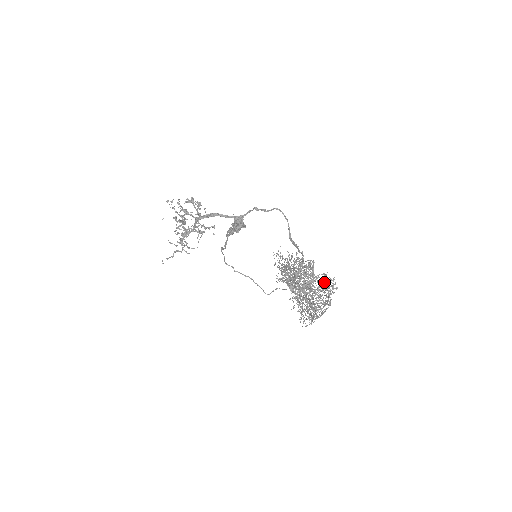
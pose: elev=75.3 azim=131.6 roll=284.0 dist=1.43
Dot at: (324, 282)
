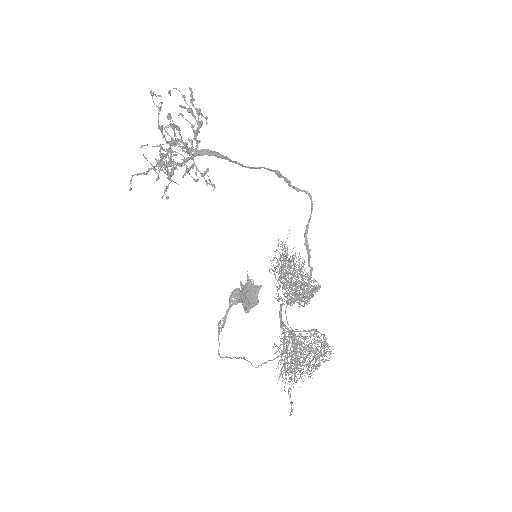
Dot at: (320, 340)
